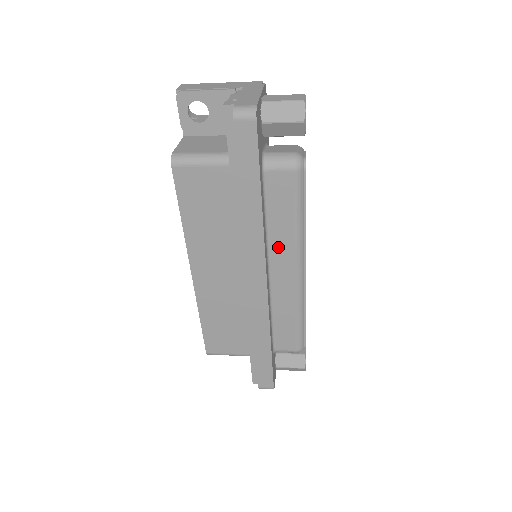
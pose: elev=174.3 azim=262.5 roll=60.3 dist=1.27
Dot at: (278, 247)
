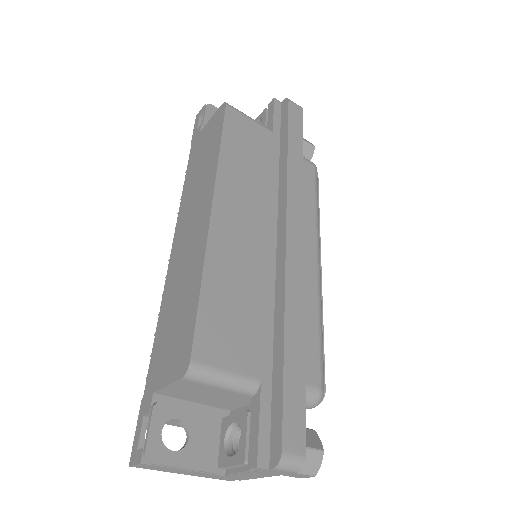
Dot at: occluded
